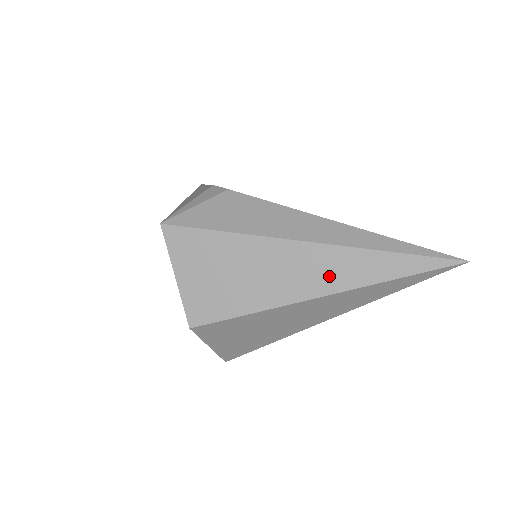
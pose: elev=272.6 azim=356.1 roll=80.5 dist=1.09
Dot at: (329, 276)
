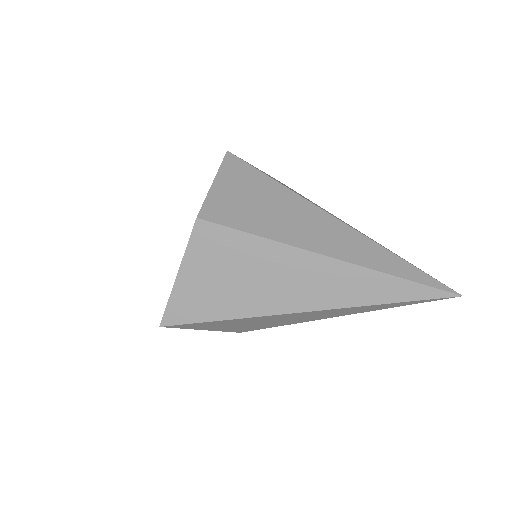
Dot at: (344, 247)
